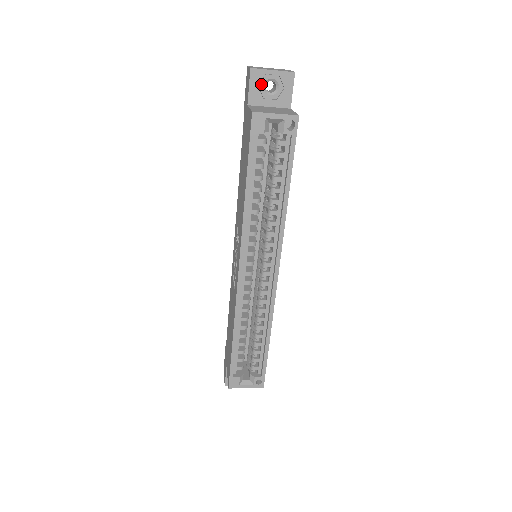
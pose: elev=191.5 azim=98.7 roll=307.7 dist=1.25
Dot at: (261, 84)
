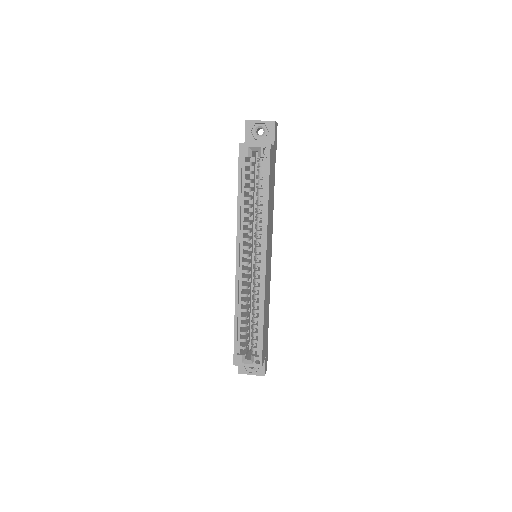
Dot at: (253, 130)
